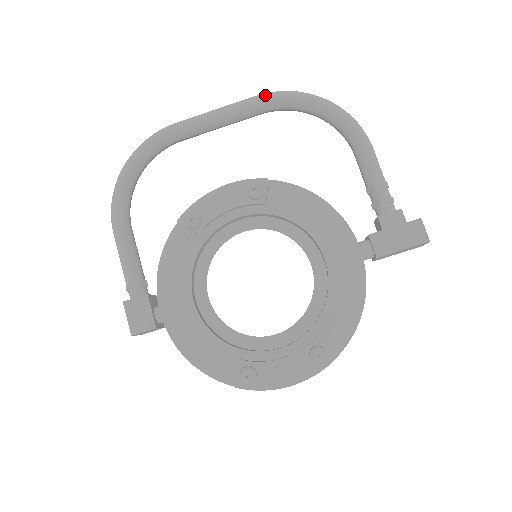
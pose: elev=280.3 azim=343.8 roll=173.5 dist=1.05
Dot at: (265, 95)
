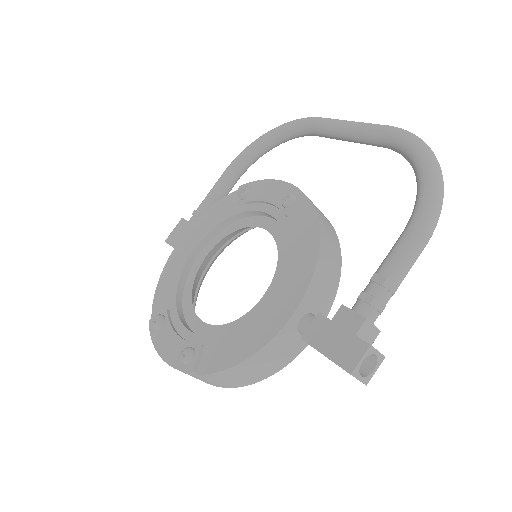
Dot at: (392, 128)
